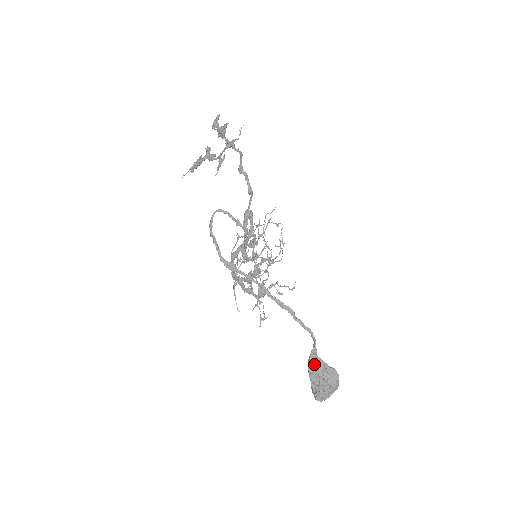
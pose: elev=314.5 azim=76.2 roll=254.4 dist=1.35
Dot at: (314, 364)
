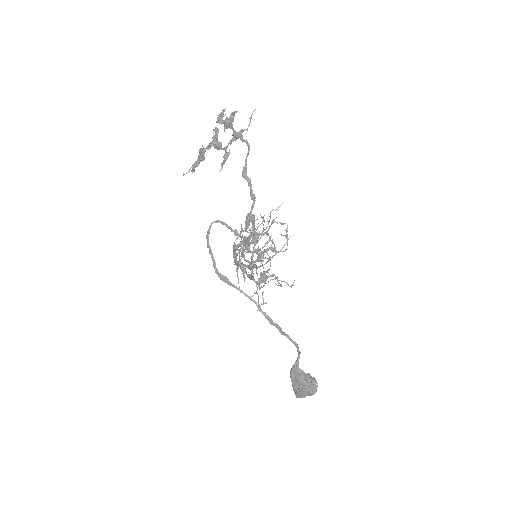
Dot at: (296, 373)
